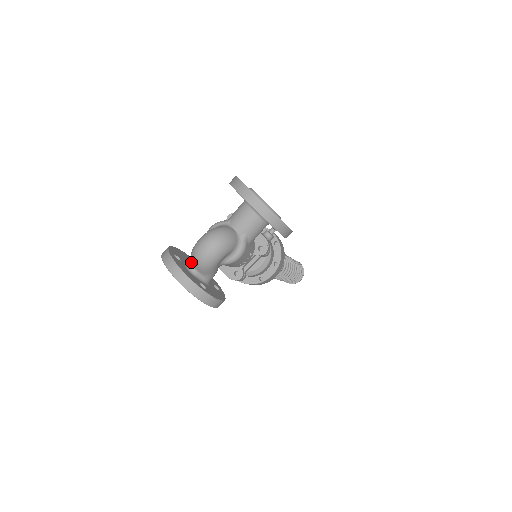
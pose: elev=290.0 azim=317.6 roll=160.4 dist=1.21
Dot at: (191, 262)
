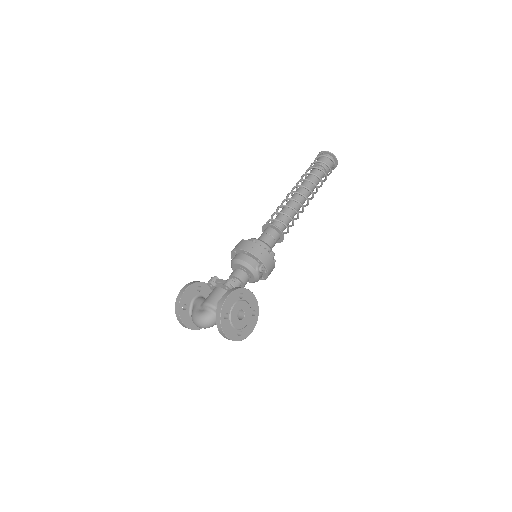
Dot at: occluded
